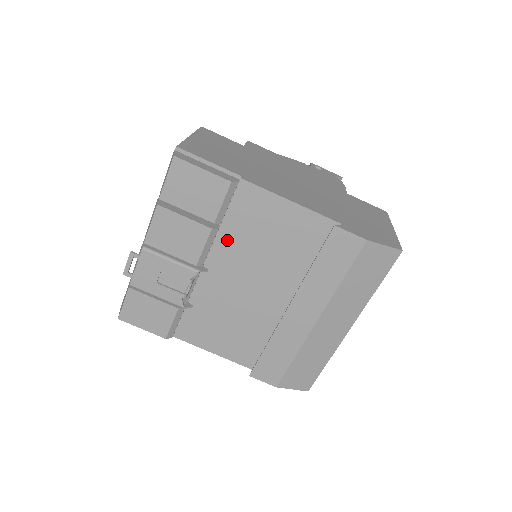
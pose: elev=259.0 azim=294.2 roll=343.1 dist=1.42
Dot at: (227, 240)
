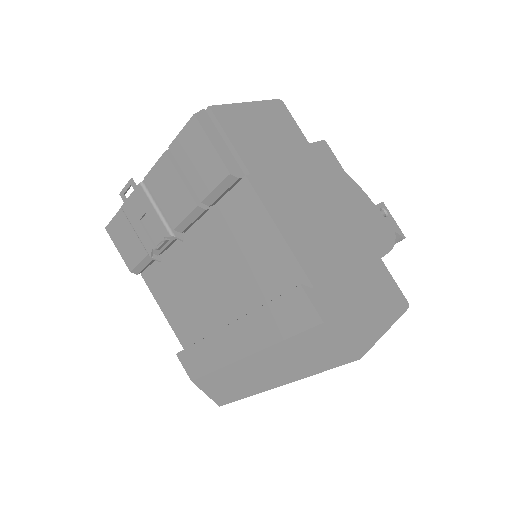
Dot at: (211, 225)
